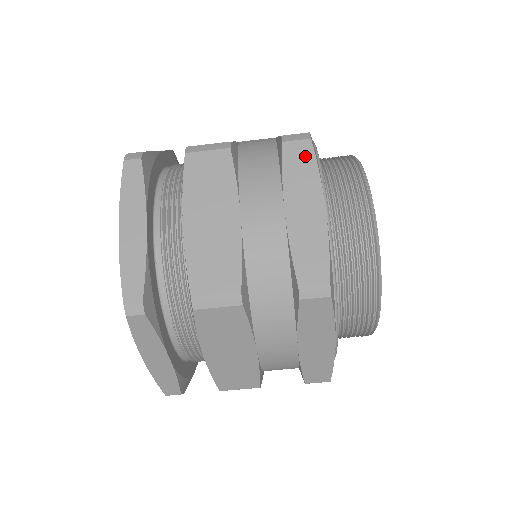
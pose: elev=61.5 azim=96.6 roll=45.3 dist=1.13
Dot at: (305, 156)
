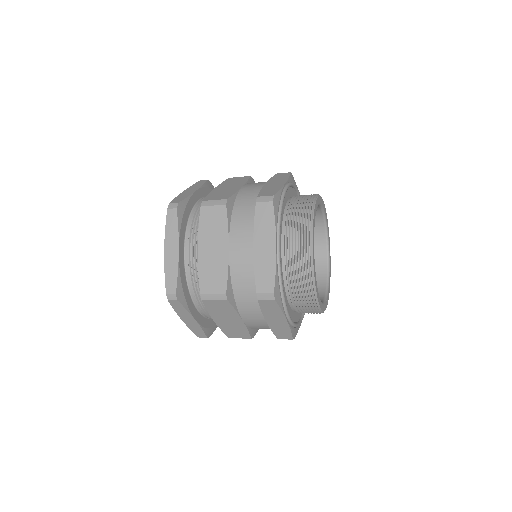
Dot at: (268, 213)
